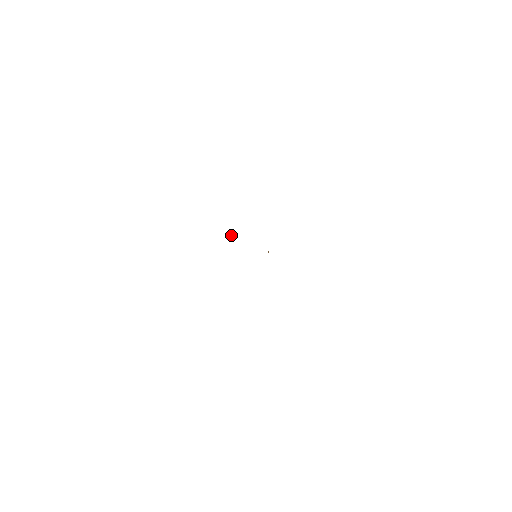
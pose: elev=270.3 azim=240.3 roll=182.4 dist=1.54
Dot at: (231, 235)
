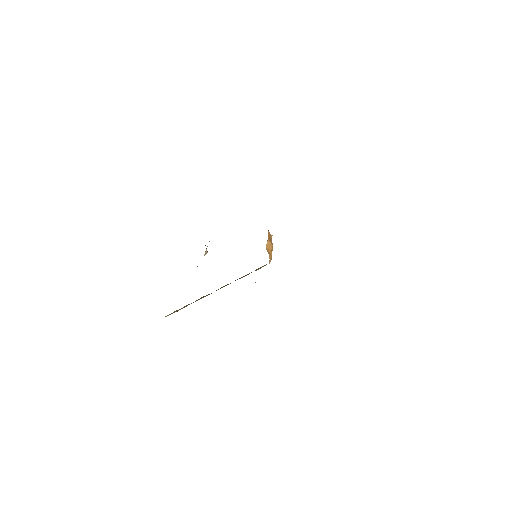
Dot at: occluded
